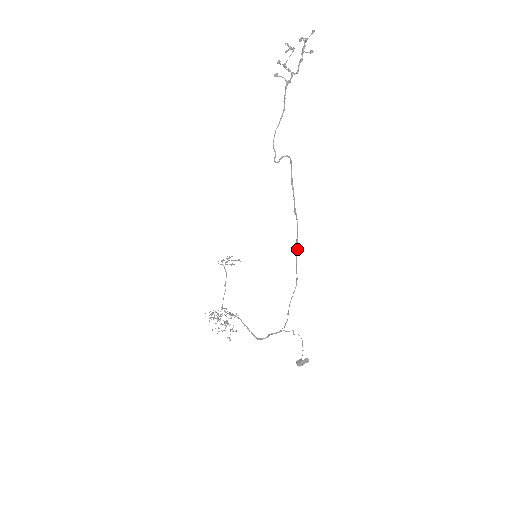
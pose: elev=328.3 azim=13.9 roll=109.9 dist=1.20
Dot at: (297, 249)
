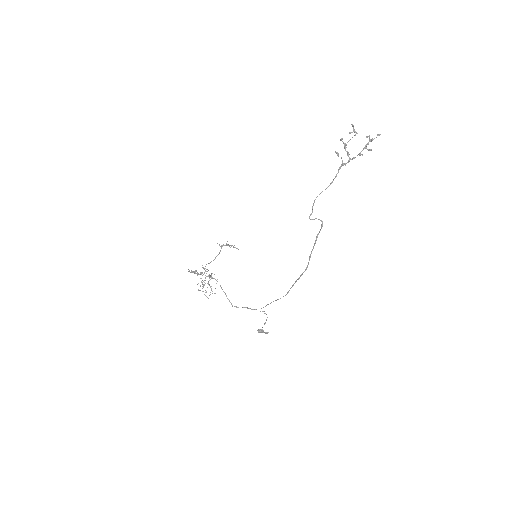
Dot at: occluded
